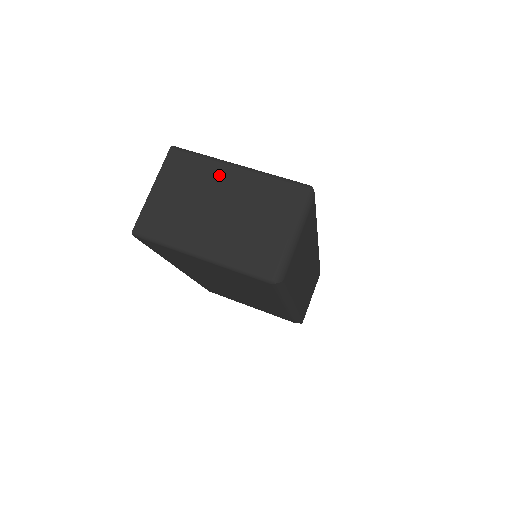
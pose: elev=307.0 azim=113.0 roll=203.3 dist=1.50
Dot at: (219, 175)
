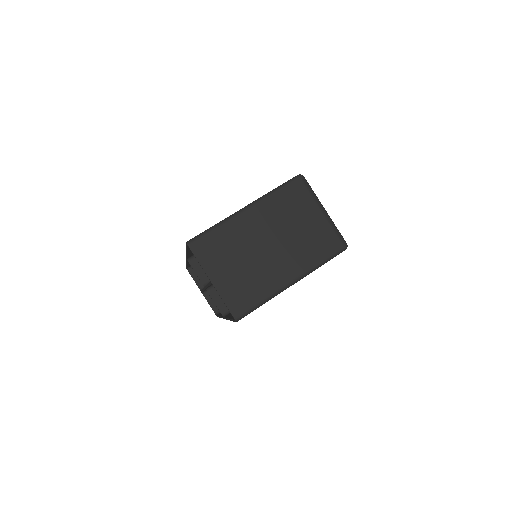
Dot at: (242, 227)
